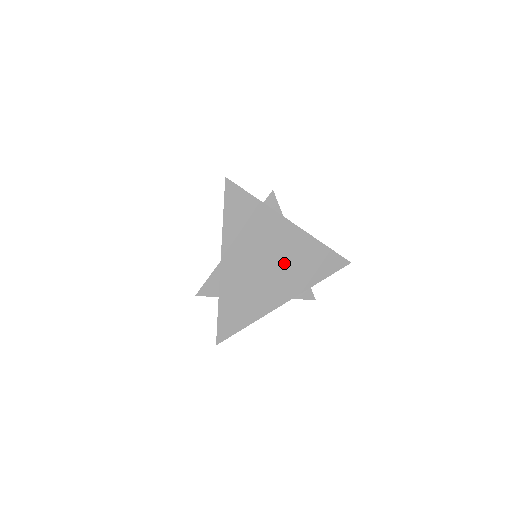
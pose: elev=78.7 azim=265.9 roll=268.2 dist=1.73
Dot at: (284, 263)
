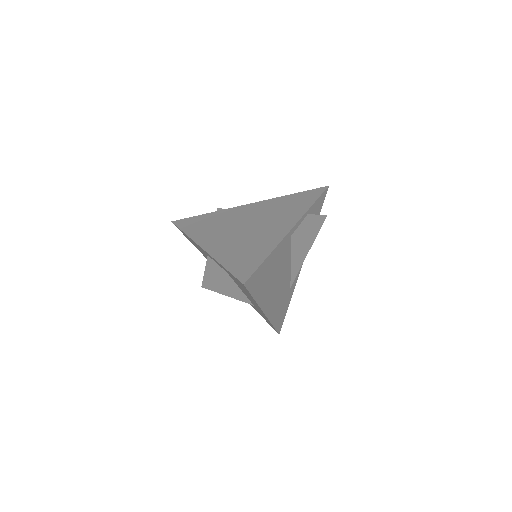
Dot at: (263, 218)
